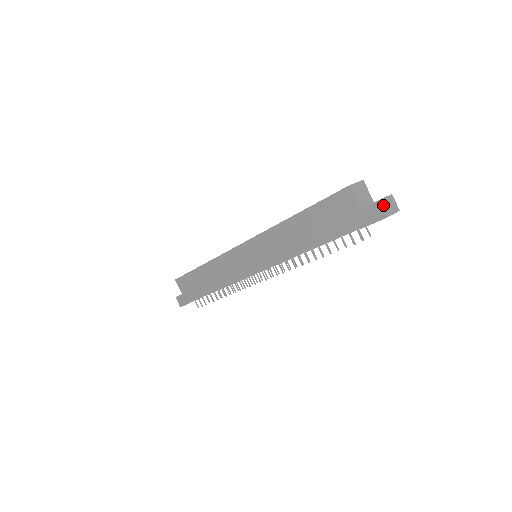
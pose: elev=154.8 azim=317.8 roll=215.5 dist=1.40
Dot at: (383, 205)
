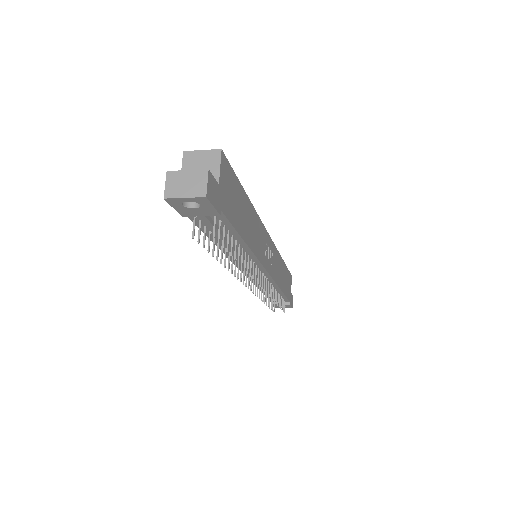
Dot at: (171, 180)
